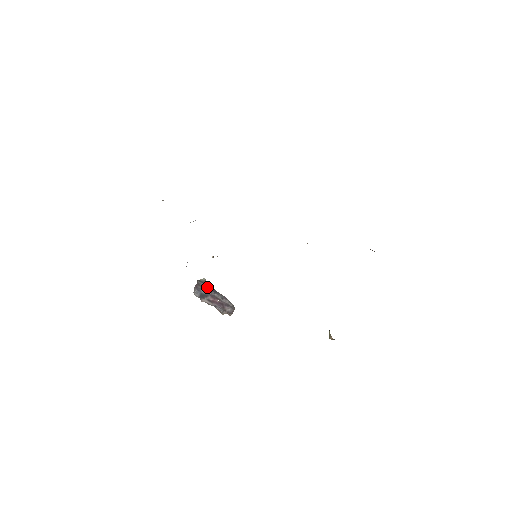
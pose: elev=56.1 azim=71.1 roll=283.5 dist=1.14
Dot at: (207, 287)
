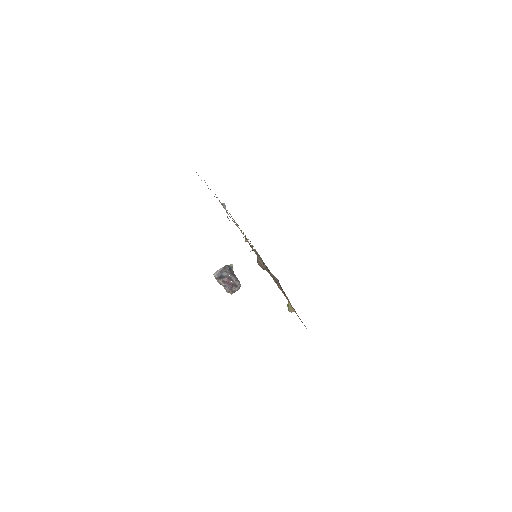
Dot at: (230, 271)
